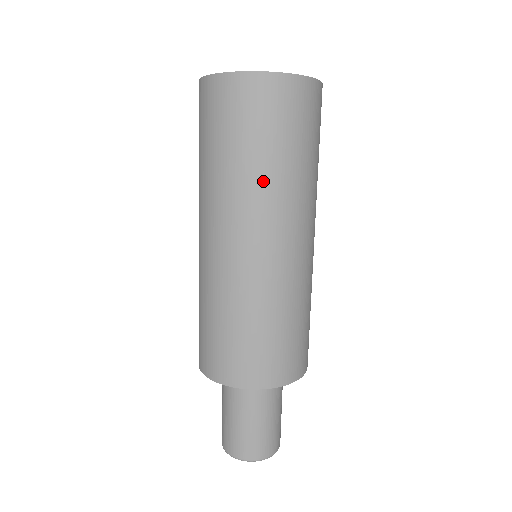
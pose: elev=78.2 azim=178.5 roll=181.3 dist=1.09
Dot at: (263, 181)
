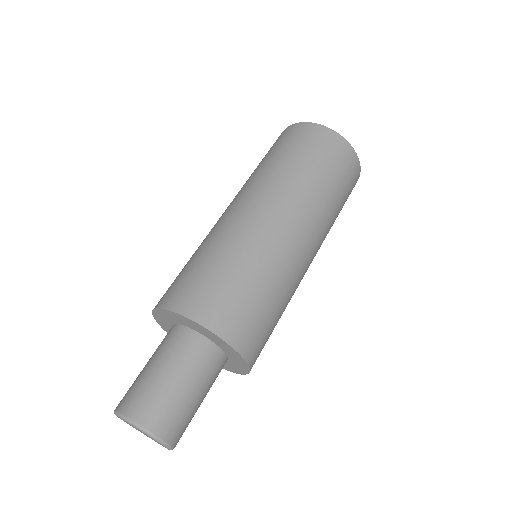
Dot at: (323, 200)
